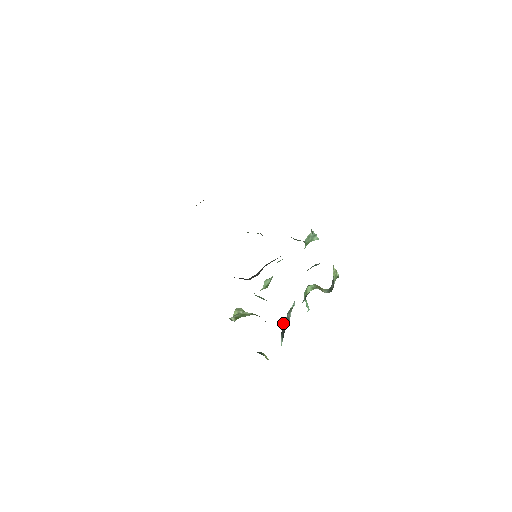
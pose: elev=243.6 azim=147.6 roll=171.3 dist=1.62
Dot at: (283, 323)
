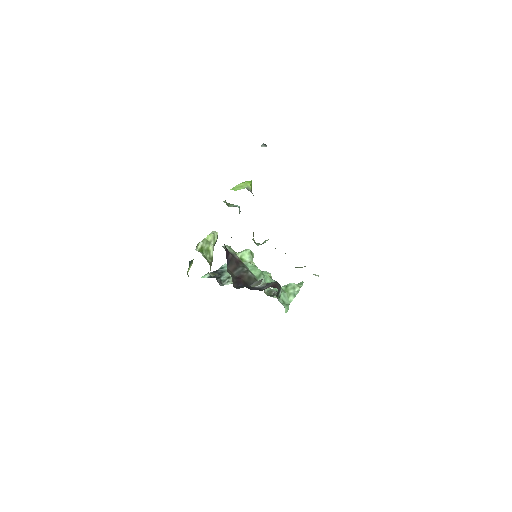
Dot at: (225, 266)
